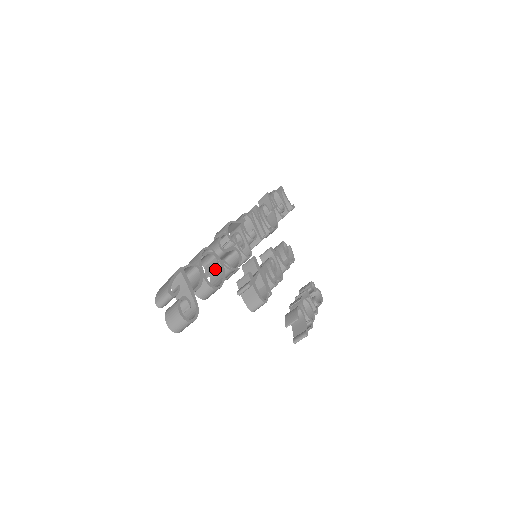
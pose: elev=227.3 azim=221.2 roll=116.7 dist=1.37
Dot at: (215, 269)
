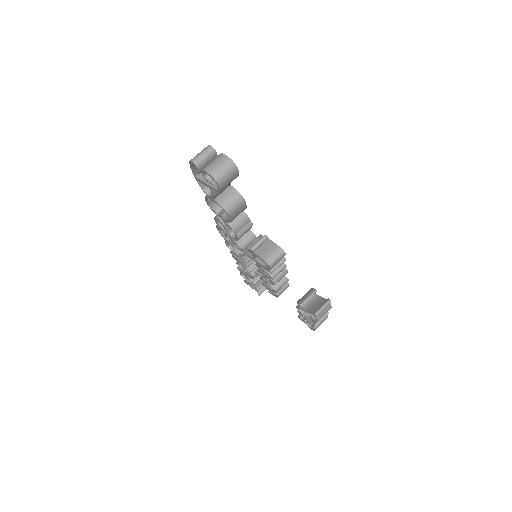
Dot at: occluded
